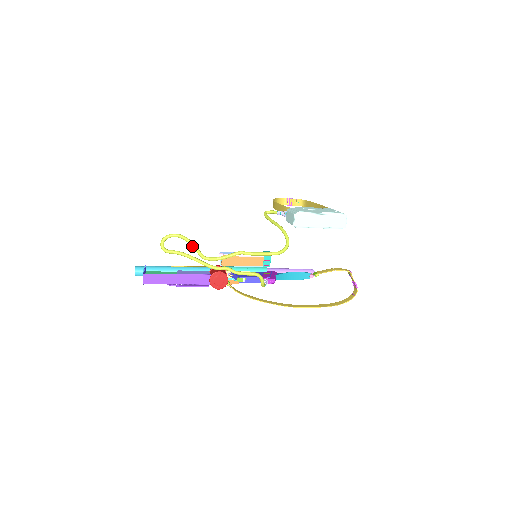
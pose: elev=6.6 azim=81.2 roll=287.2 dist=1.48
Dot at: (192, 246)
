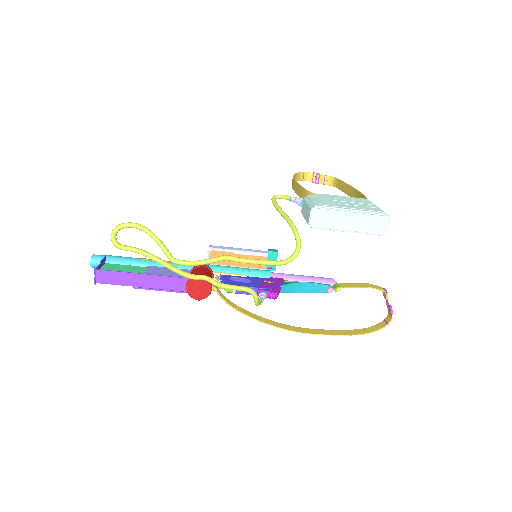
Dot at: occluded
